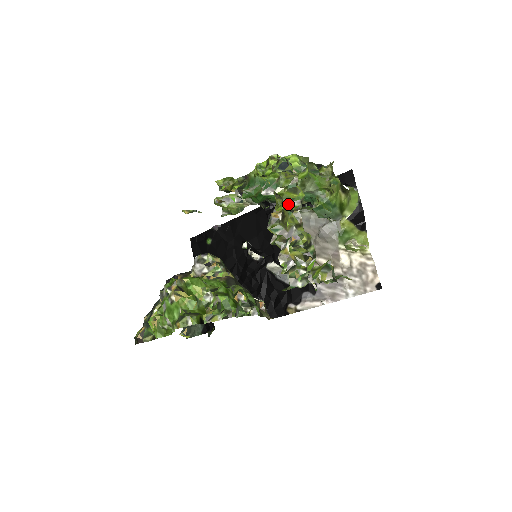
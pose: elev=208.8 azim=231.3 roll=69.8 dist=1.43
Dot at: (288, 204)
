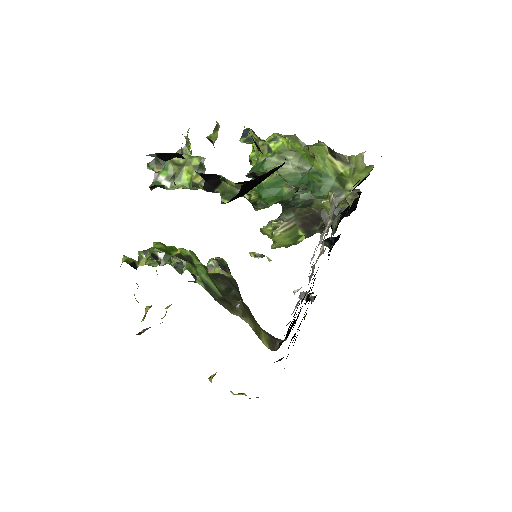
Dot at: occluded
